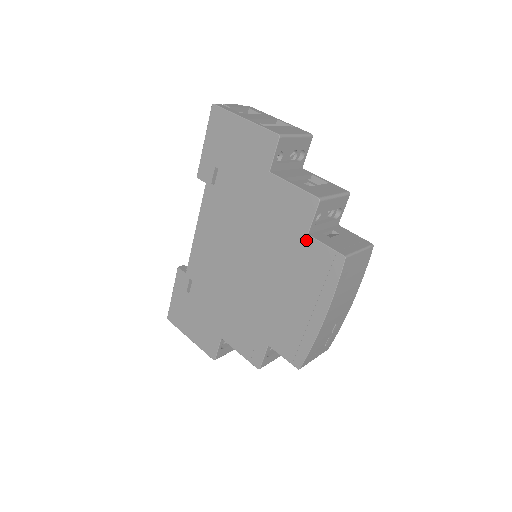
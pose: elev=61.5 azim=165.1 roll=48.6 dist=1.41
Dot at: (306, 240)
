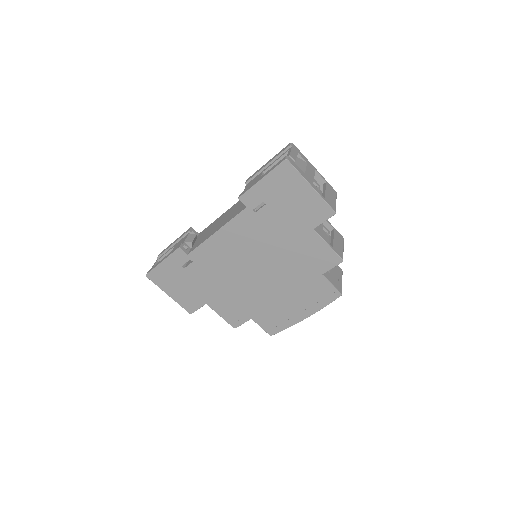
Dot at: (319, 277)
